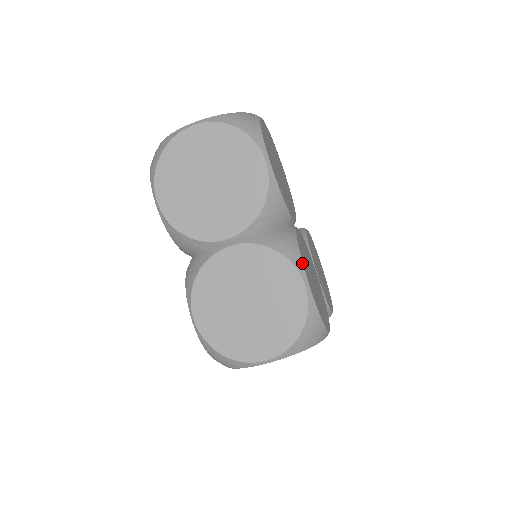
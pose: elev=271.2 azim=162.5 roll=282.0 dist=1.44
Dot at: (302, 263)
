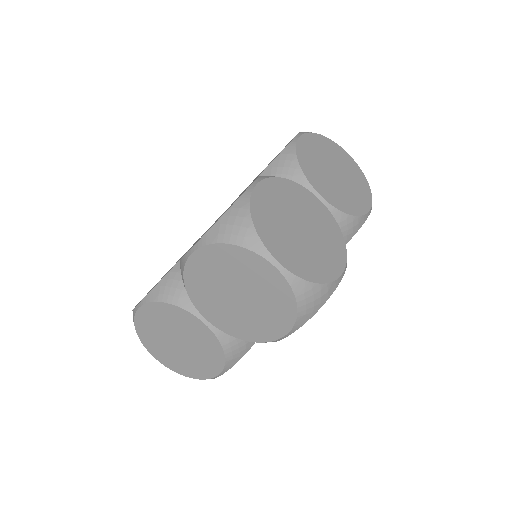
Dot at: occluded
